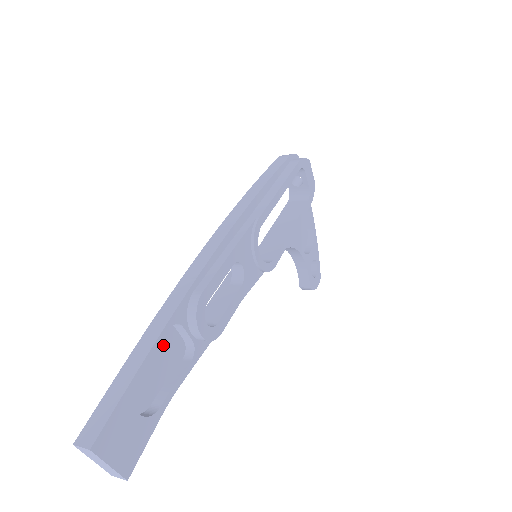
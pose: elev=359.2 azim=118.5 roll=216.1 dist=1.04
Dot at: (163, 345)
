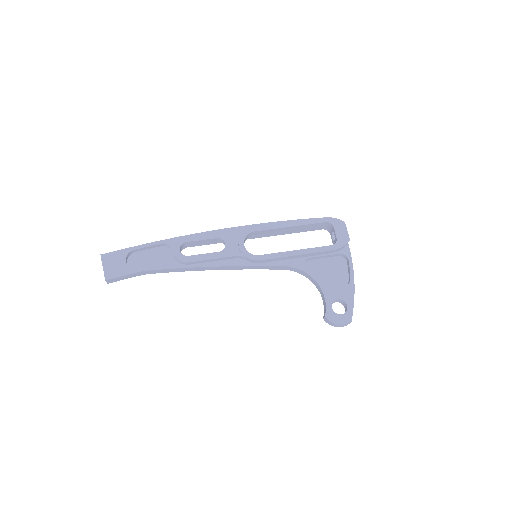
Dot at: (160, 253)
